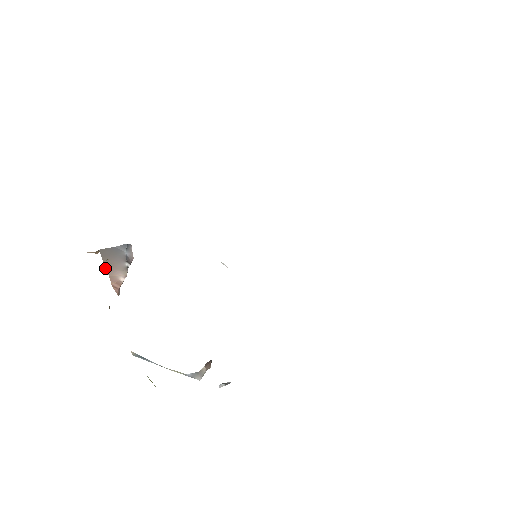
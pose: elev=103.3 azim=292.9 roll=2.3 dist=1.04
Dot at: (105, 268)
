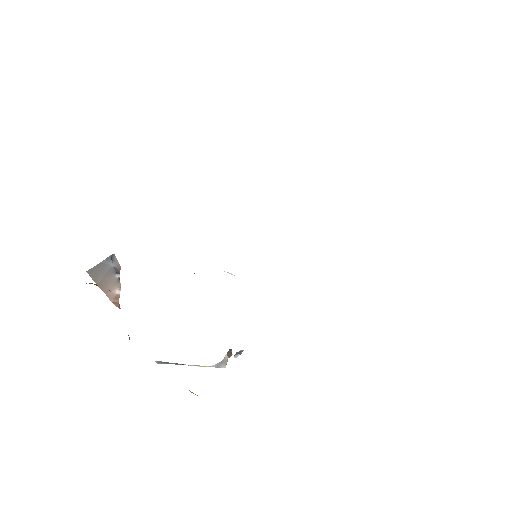
Dot at: occluded
